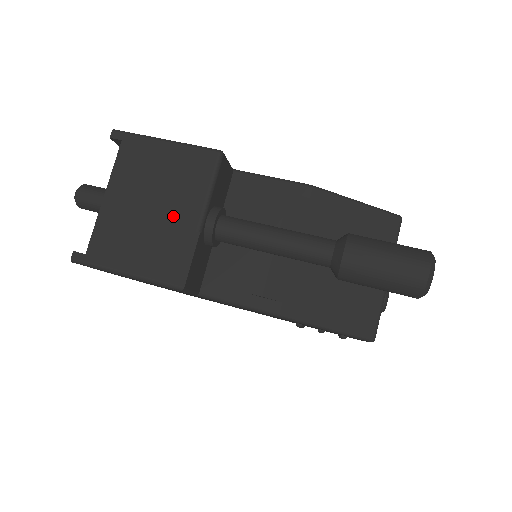
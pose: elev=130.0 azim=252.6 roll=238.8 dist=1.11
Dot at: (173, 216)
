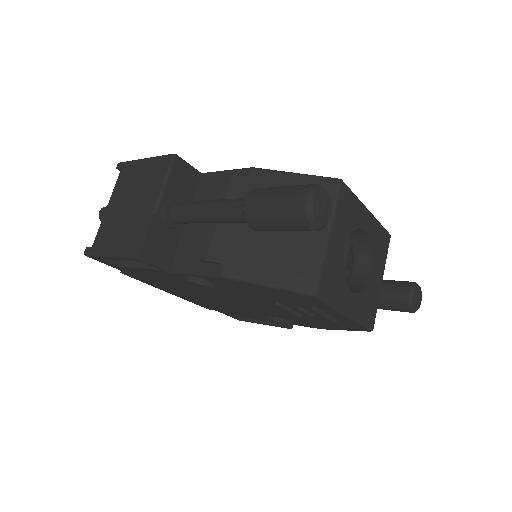
Dot at: (141, 207)
